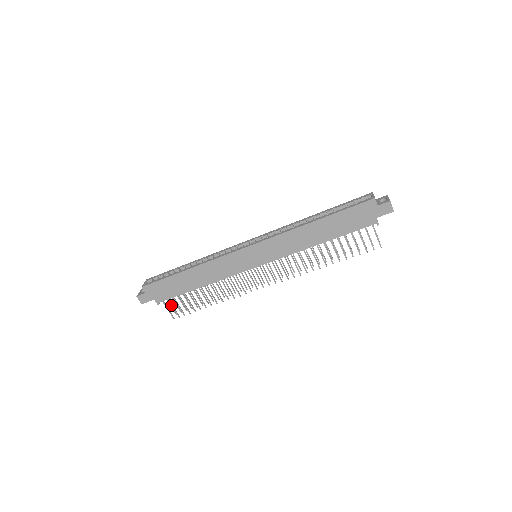
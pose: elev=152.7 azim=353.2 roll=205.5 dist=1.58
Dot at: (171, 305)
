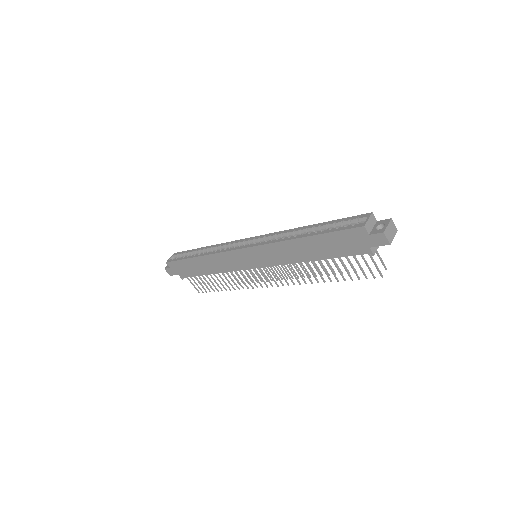
Dot at: (194, 281)
